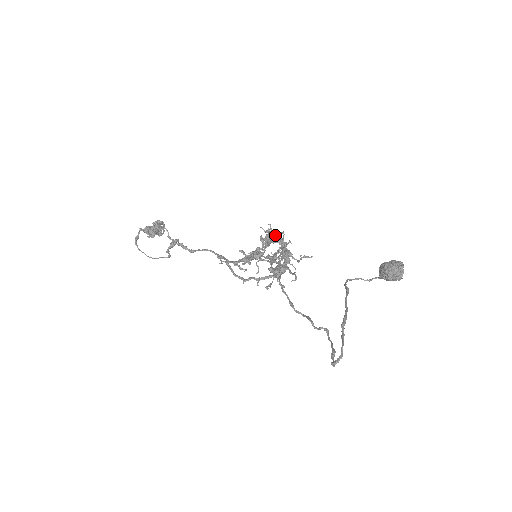
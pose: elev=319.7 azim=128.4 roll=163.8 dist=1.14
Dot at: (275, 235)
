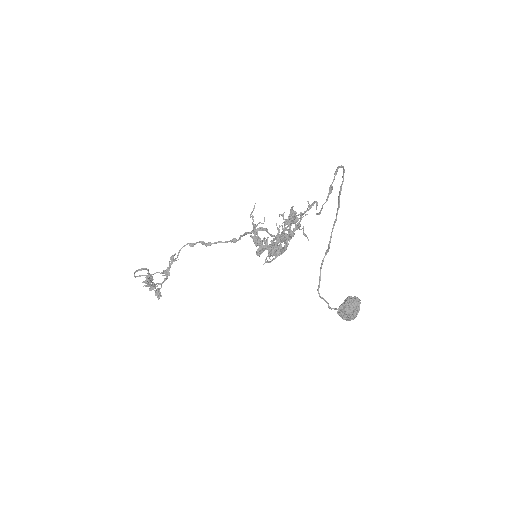
Dot at: (281, 247)
